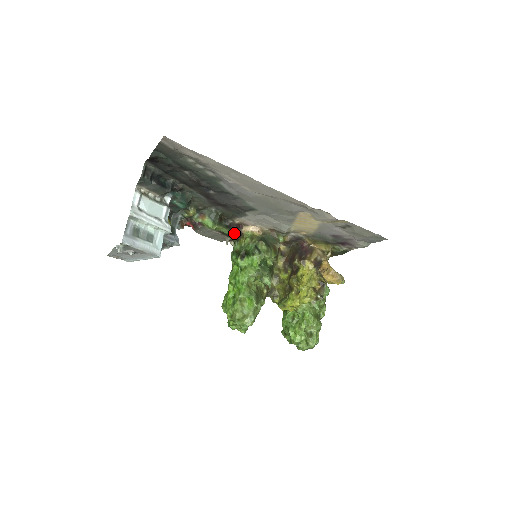
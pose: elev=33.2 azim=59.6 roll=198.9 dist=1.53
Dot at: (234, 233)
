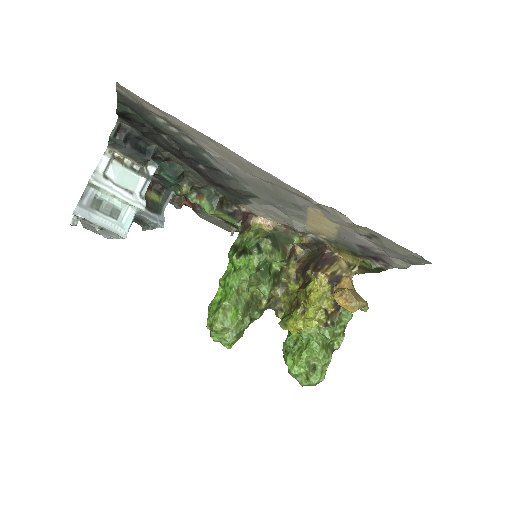
Dot at: (239, 223)
